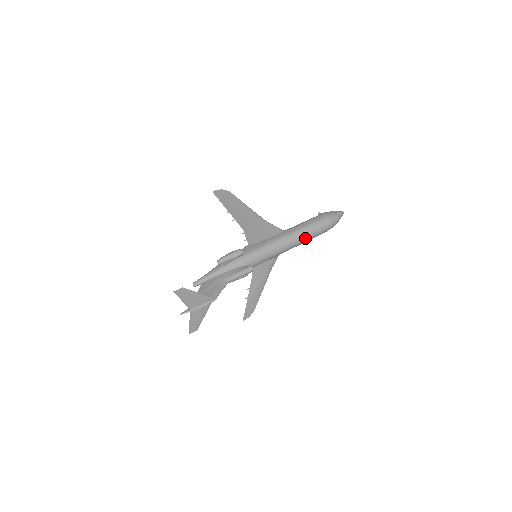
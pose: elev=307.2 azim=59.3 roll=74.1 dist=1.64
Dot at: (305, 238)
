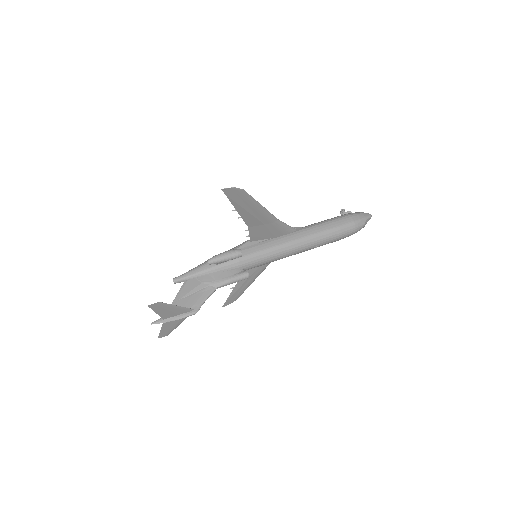
Dot at: (319, 244)
